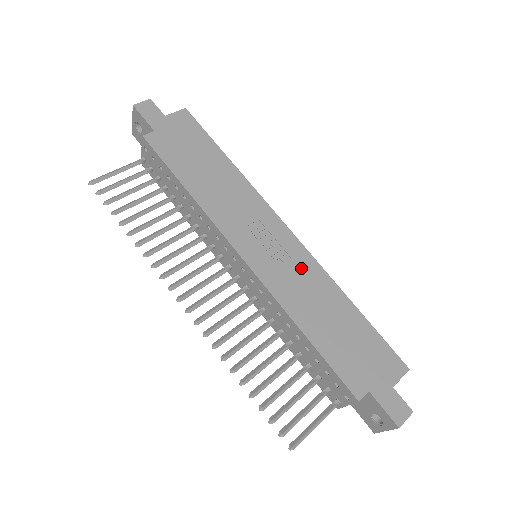
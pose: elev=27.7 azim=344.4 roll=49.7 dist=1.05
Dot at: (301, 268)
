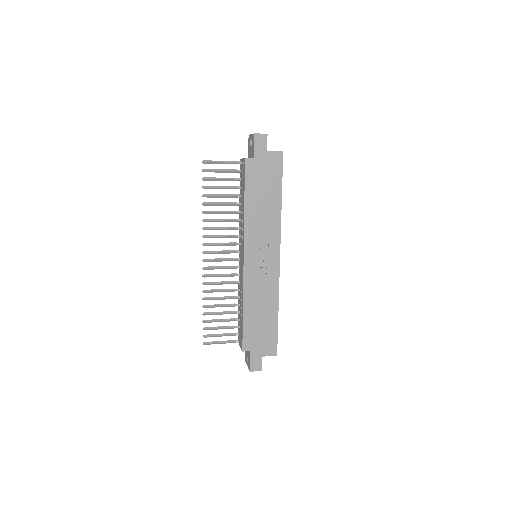
Dot at: (268, 281)
